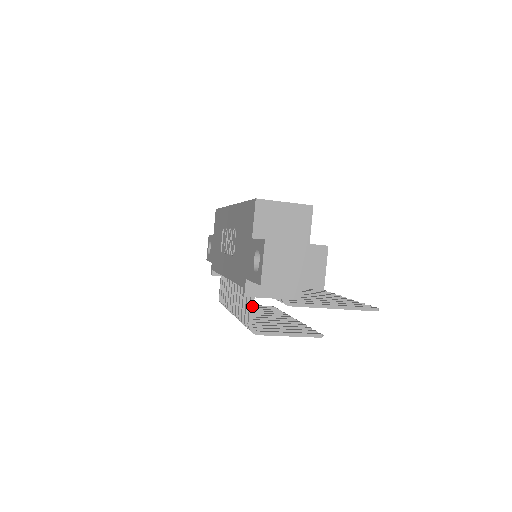
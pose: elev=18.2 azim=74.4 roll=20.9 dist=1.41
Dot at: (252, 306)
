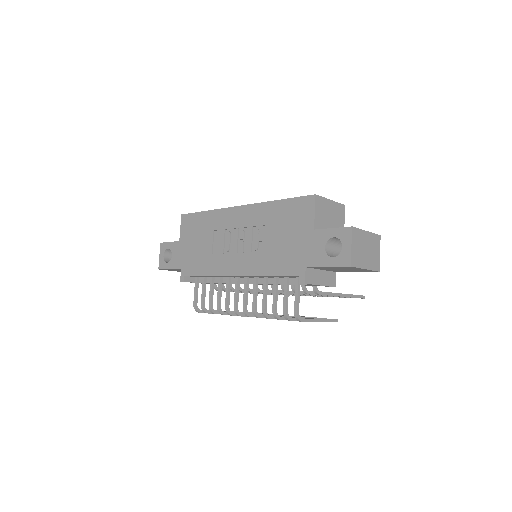
Dot at: (299, 295)
